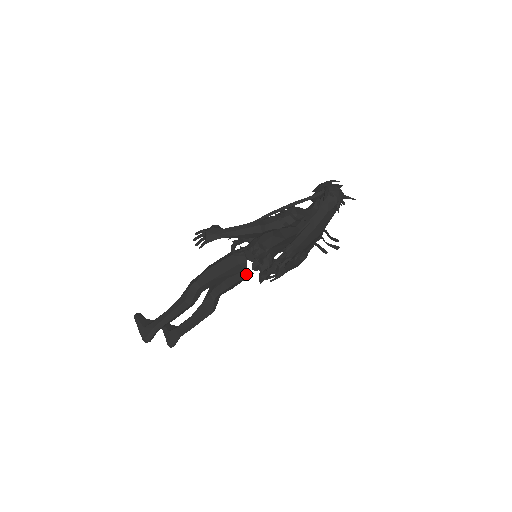
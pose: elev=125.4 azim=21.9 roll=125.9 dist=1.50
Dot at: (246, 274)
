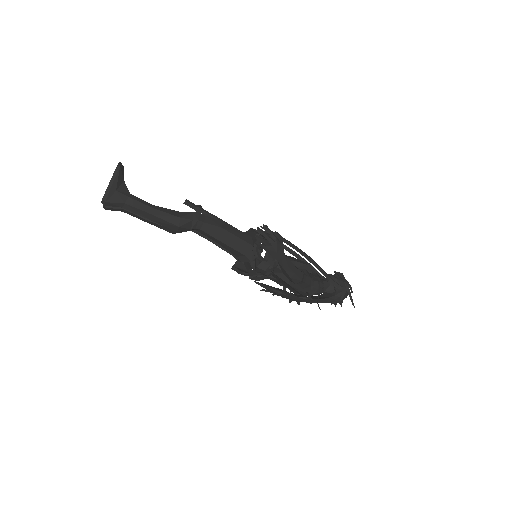
Dot at: occluded
